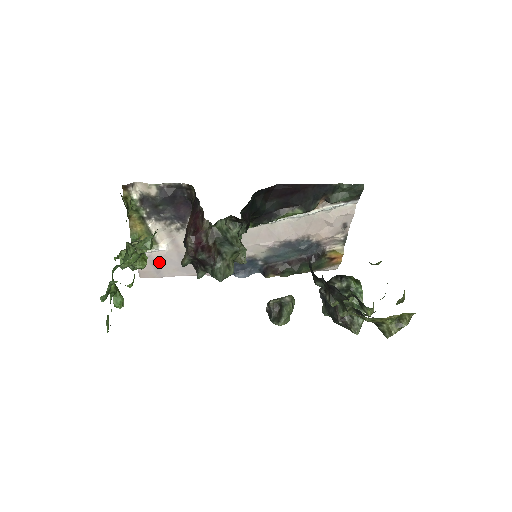
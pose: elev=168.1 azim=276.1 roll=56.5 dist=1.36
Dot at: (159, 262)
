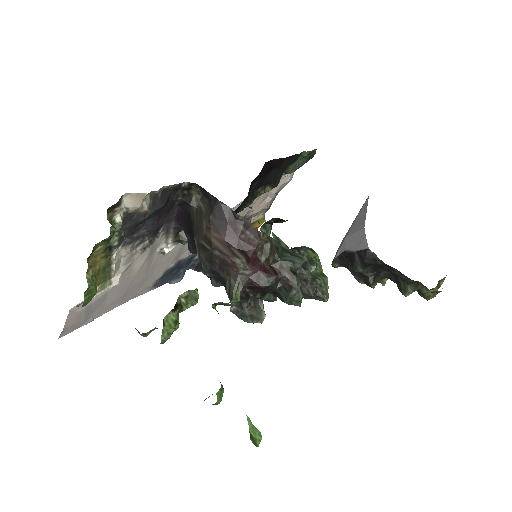
Dot at: (96, 304)
